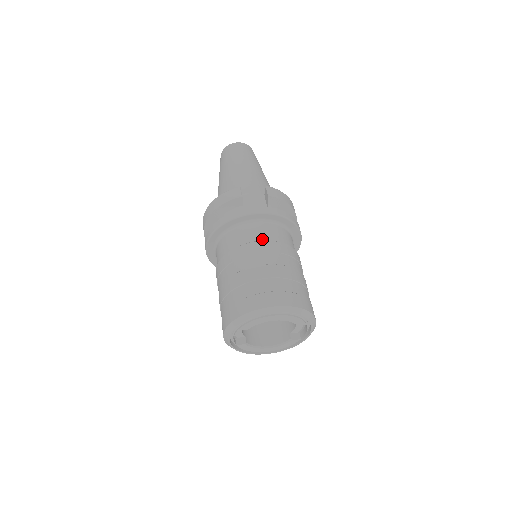
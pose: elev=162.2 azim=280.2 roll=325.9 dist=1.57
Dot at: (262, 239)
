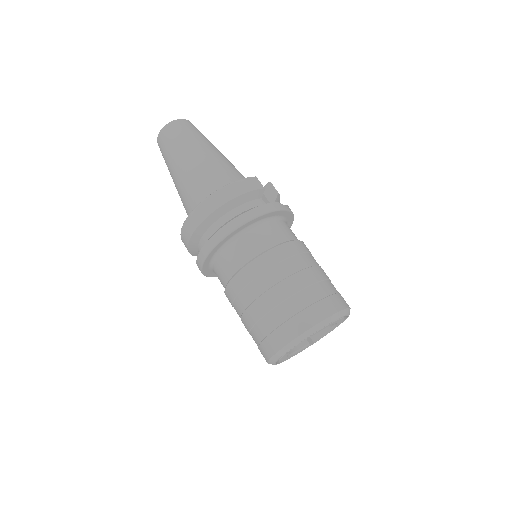
Dot at: (295, 238)
